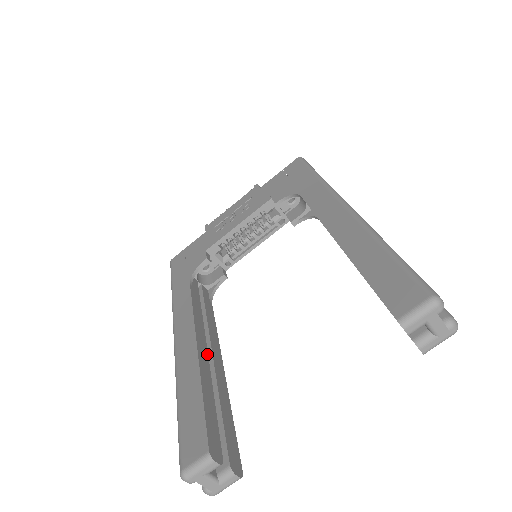
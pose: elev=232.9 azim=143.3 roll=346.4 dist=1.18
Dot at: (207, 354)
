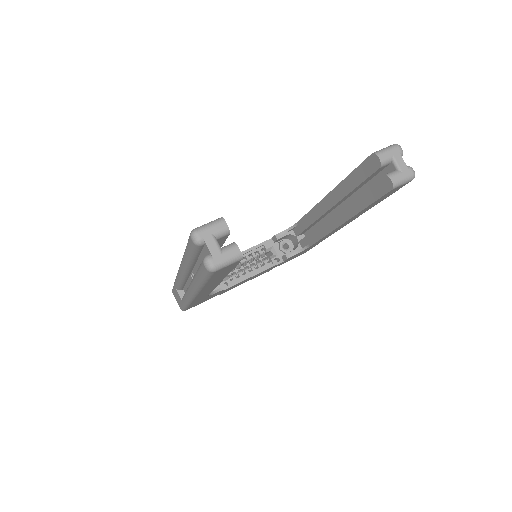
Dot at: occluded
